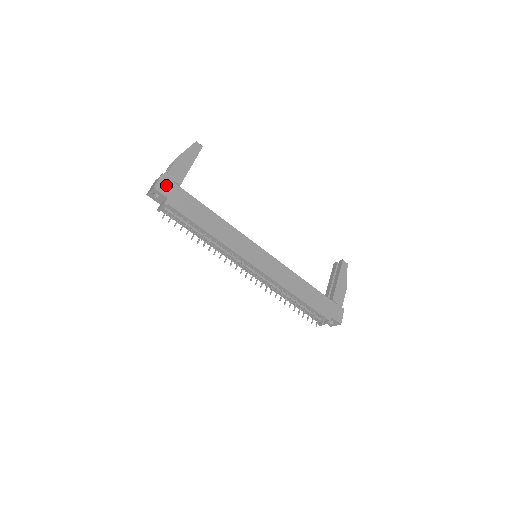
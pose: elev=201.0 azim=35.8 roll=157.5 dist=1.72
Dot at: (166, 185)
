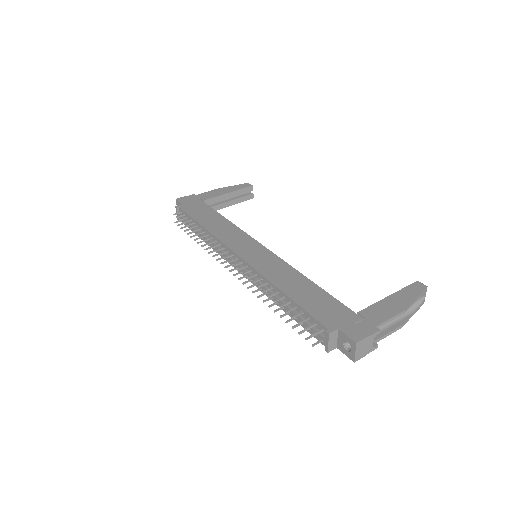
Dot at: (189, 199)
